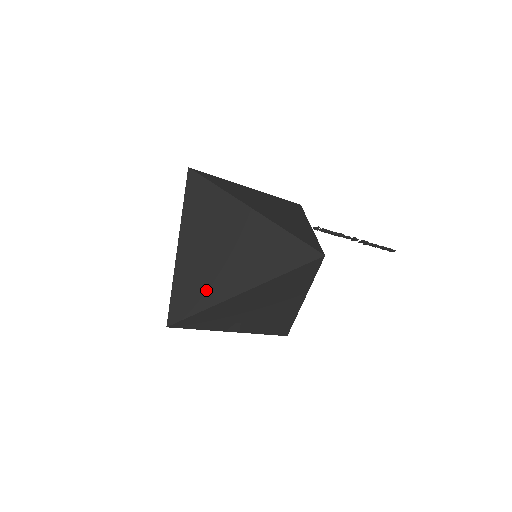
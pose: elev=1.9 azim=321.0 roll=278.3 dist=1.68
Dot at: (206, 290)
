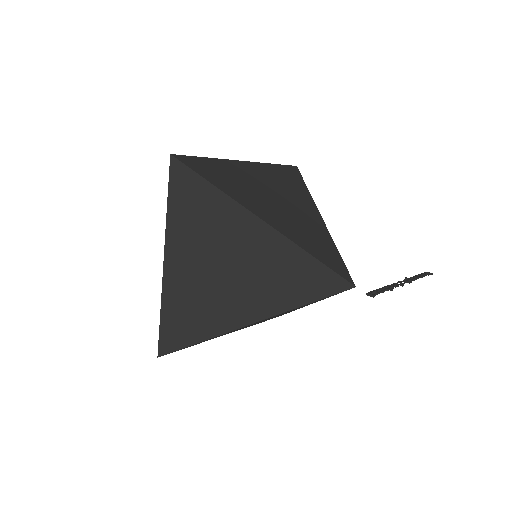
Dot at: (206, 318)
